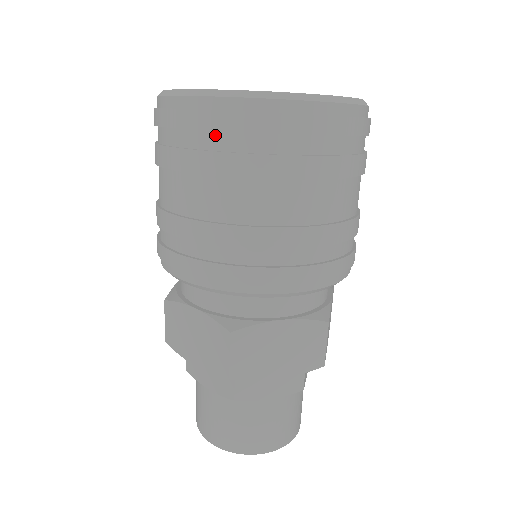
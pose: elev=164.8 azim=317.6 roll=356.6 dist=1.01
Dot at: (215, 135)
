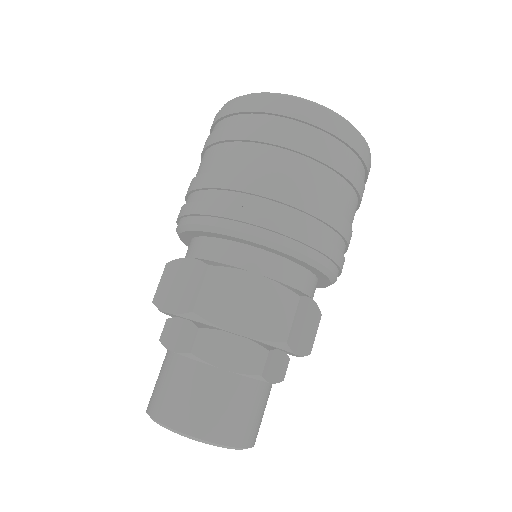
Dot at: (335, 140)
